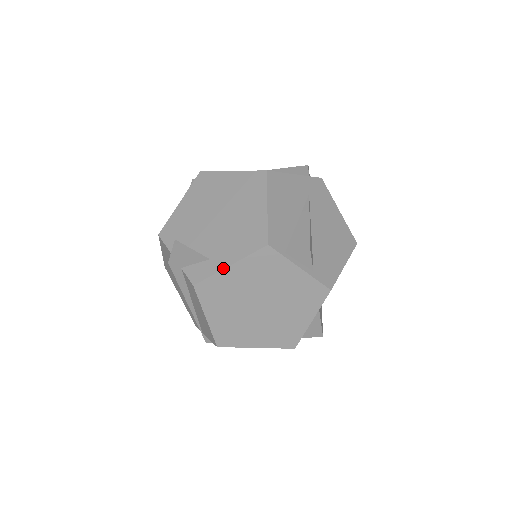
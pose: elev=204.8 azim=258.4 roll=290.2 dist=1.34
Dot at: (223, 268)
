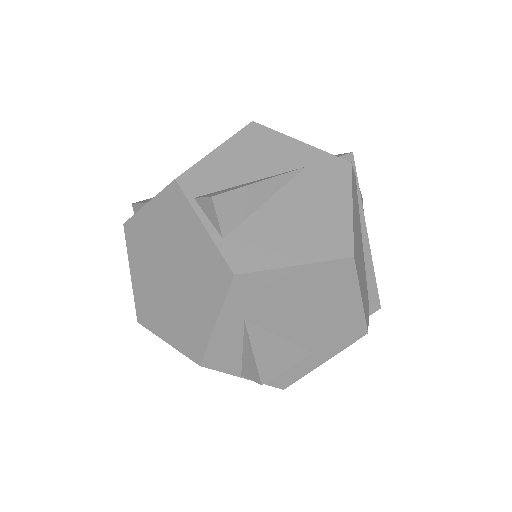
Dot at: (143, 206)
